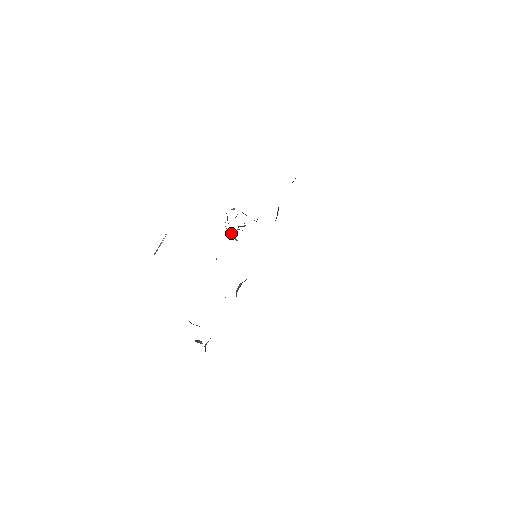
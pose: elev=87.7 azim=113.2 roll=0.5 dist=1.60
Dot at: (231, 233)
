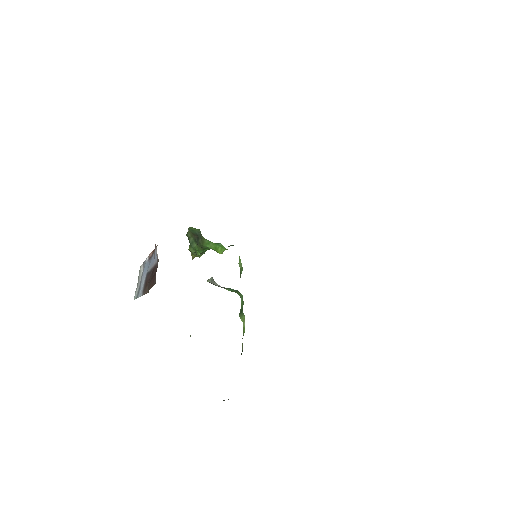
Dot at: (213, 245)
